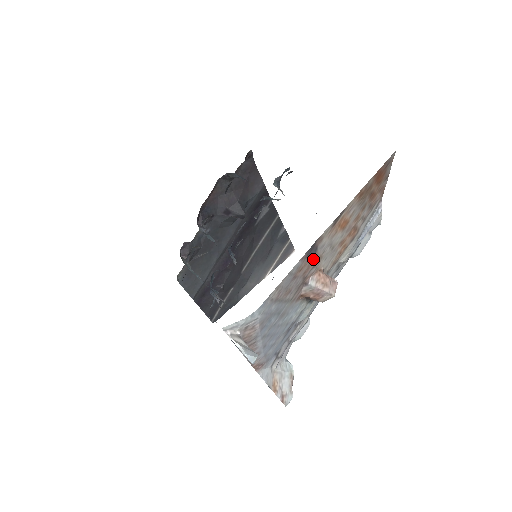
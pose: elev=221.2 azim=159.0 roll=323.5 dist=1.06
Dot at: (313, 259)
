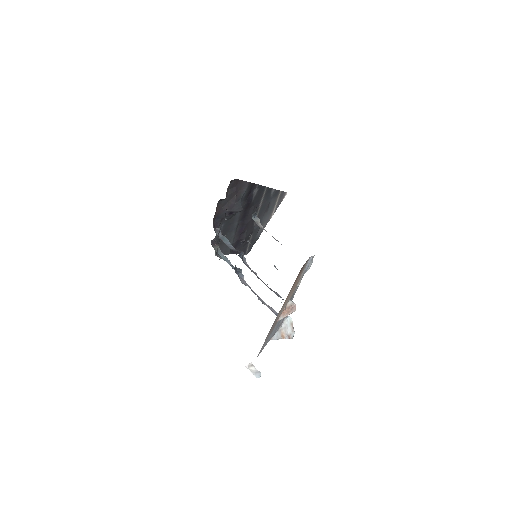
Dot at: occluded
